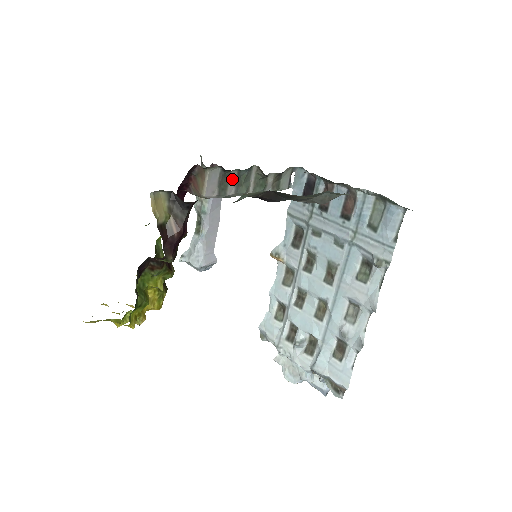
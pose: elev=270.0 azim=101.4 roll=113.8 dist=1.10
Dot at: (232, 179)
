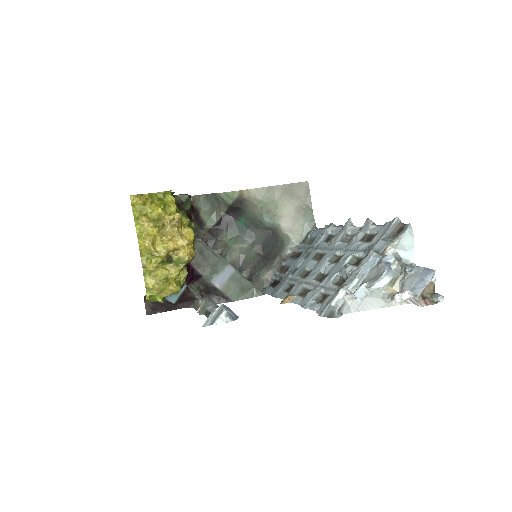
Dot at: occluded
